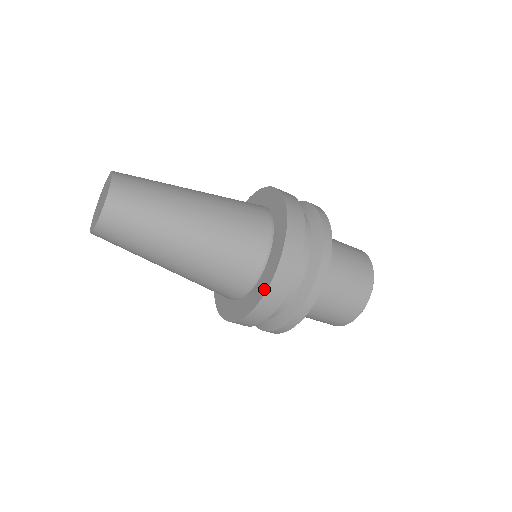
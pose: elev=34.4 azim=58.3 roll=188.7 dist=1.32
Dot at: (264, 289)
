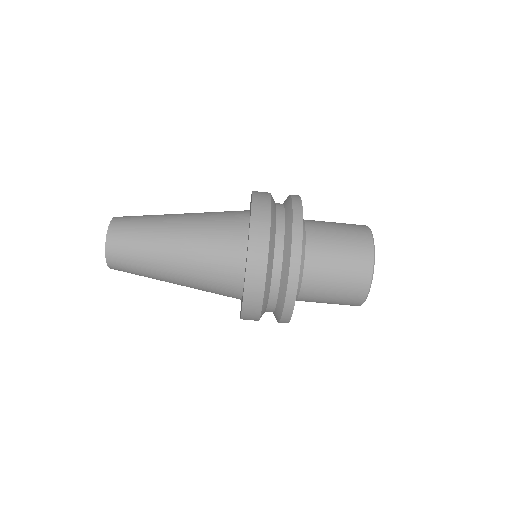
Dot at: (249, 229)
